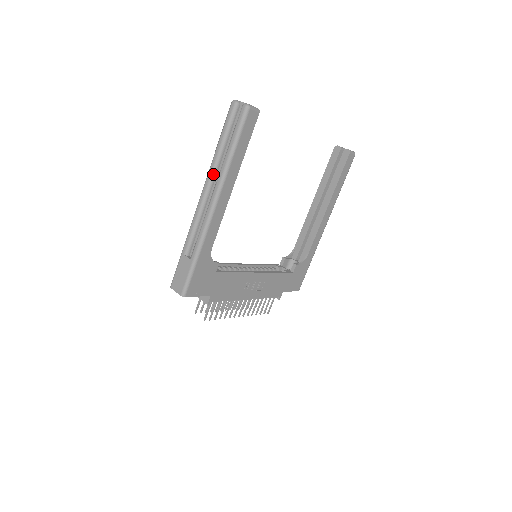
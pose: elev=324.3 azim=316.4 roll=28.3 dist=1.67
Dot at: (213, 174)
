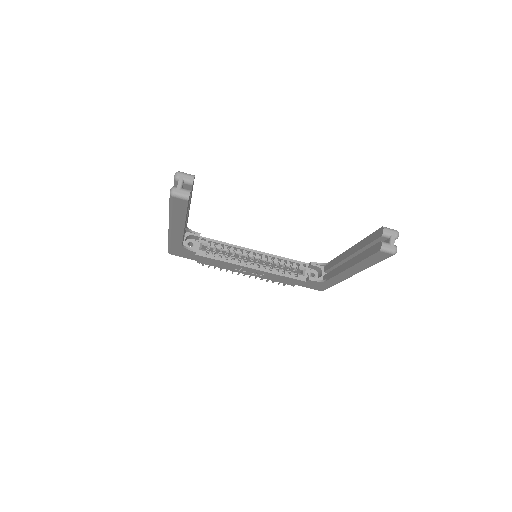
Dot at: occluded
